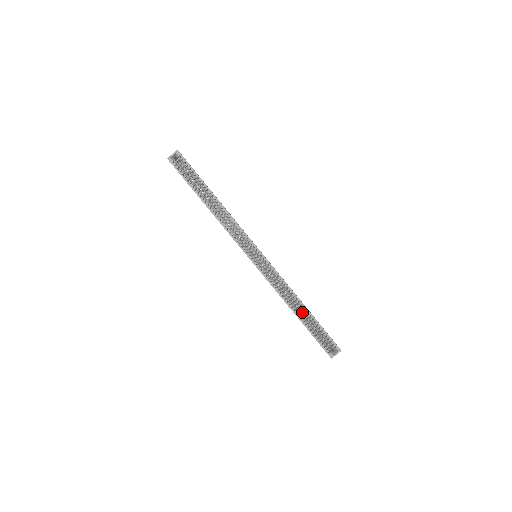
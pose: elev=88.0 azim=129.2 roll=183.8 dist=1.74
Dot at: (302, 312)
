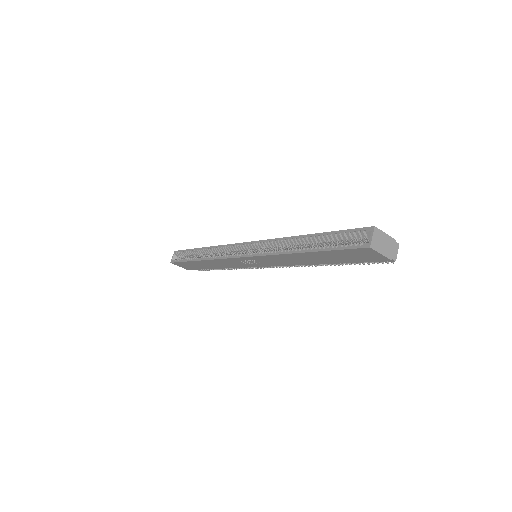
Dot at: occluded
